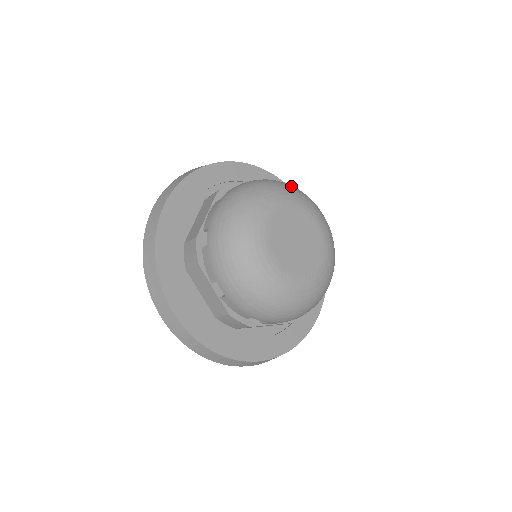
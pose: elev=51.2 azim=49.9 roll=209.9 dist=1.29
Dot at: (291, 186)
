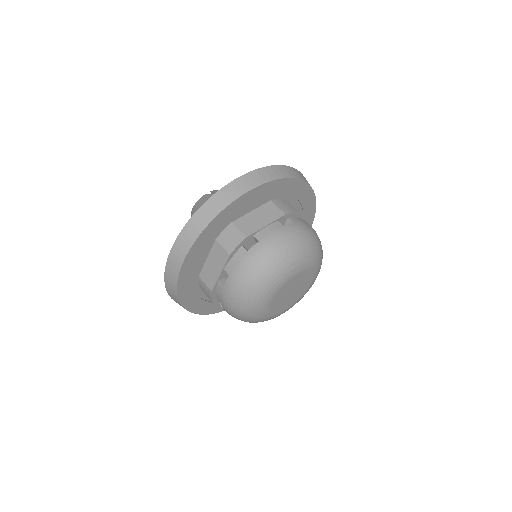
Dot at: occluded
